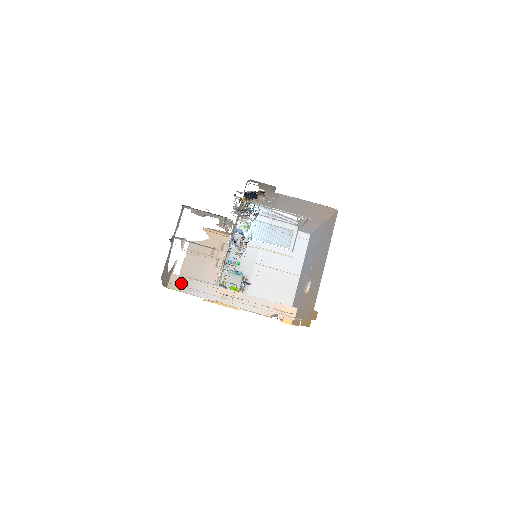
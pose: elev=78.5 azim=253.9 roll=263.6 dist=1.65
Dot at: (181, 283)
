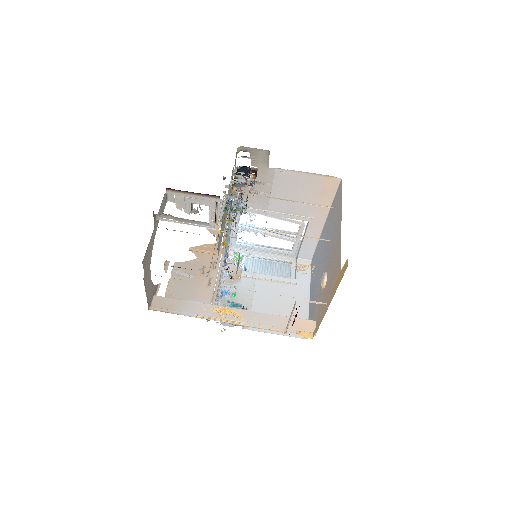
Dot at: (167, 305)
